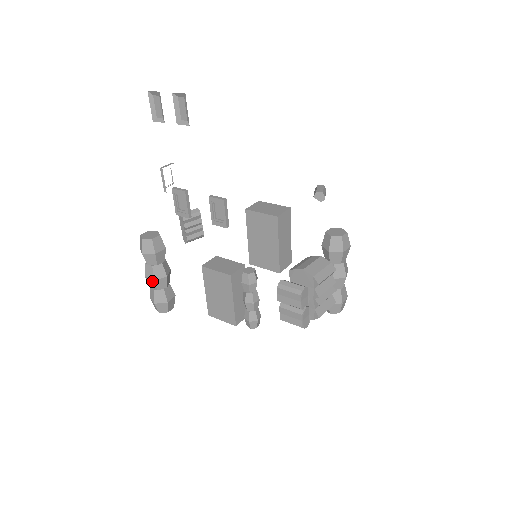
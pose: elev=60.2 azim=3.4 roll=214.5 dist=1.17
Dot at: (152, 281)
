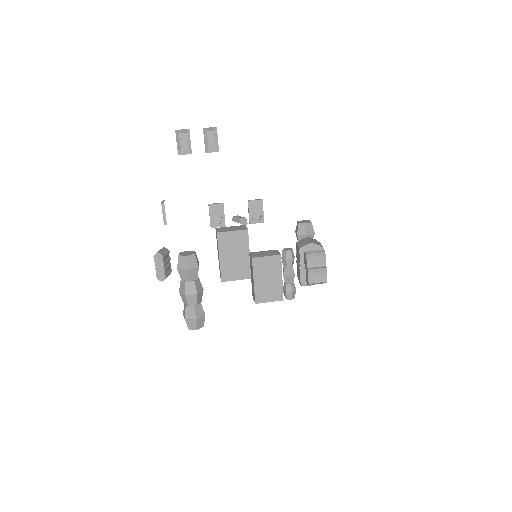
Dot at: (194, 296)
